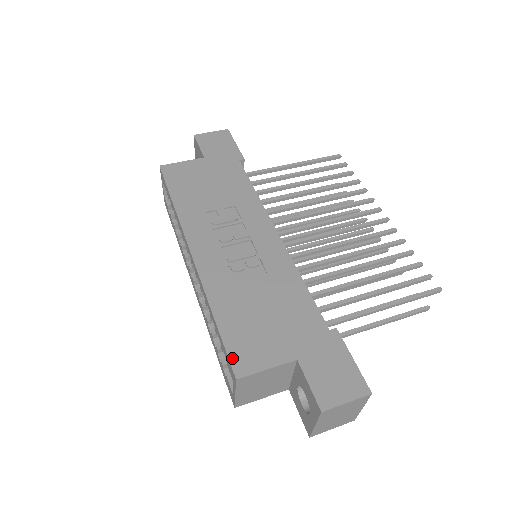
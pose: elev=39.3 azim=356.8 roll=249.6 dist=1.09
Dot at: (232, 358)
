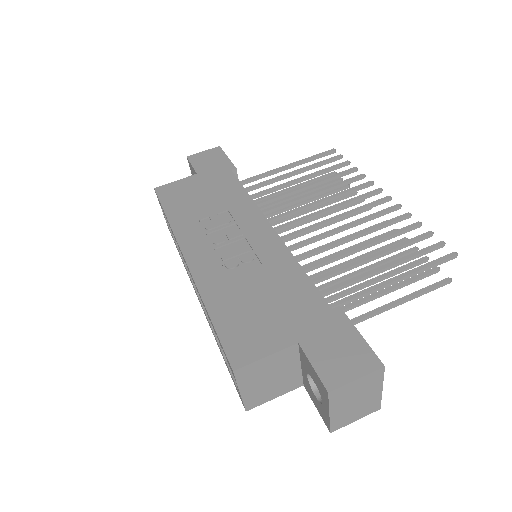
Dot at: (228, 351)
